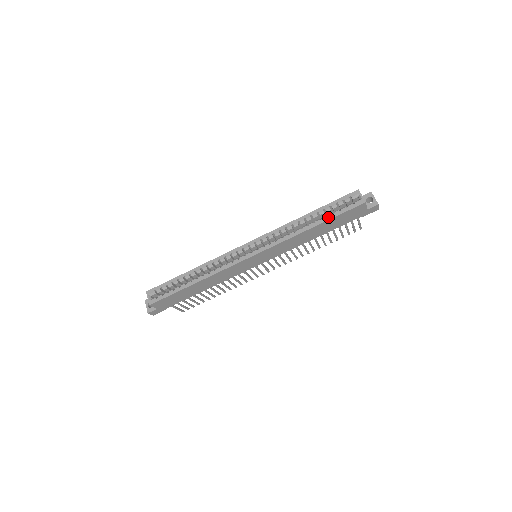
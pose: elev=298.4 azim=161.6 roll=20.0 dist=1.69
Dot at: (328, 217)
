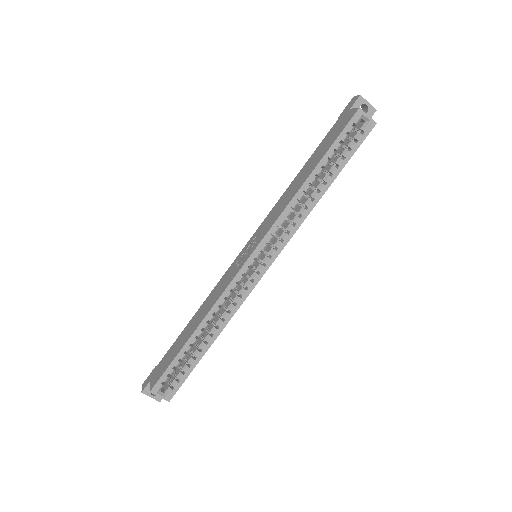
Dot at: (339, 167)
